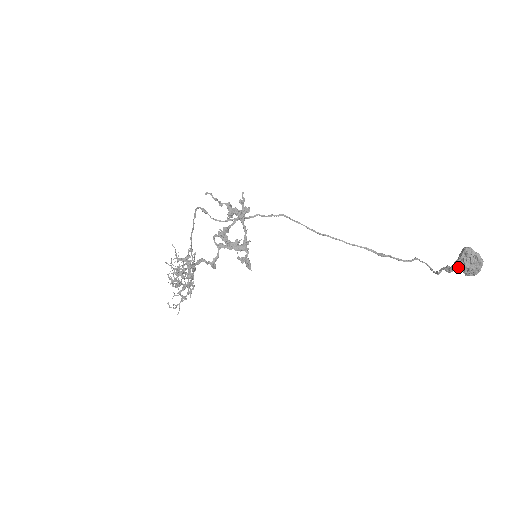
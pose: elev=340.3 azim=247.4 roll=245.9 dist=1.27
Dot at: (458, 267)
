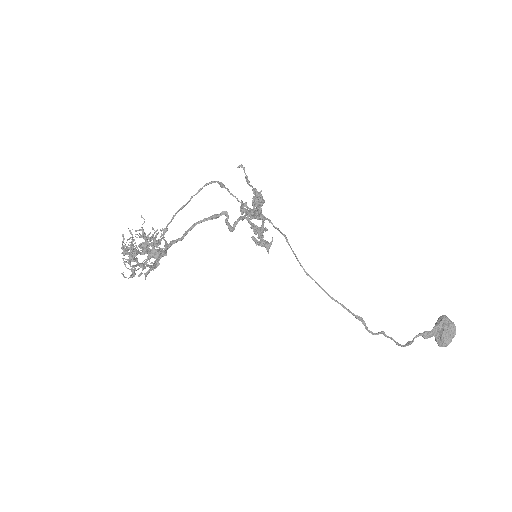
Dot at: (434, 334)
